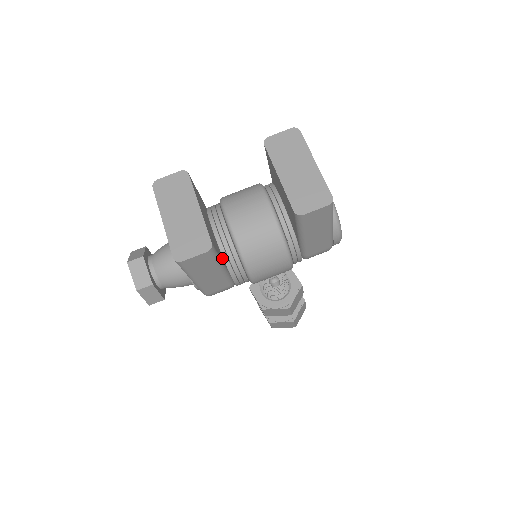
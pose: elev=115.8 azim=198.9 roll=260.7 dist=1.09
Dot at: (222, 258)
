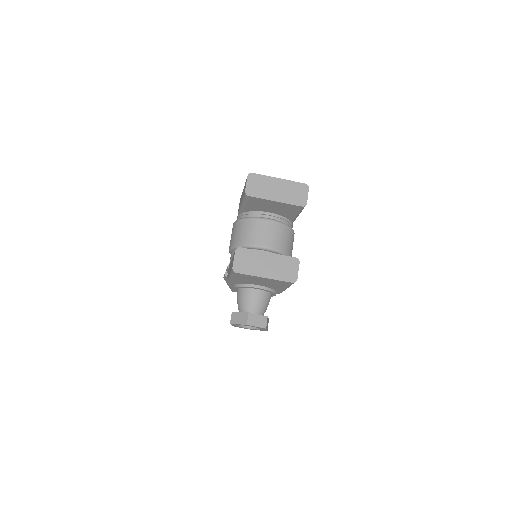
Dot at: occluded
